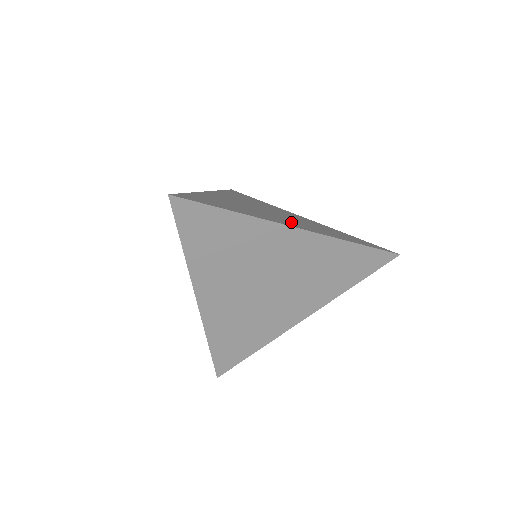
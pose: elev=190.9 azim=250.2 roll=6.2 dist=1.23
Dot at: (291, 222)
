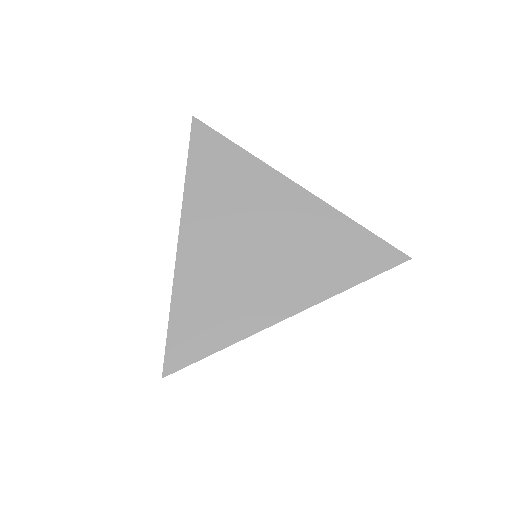
Dot at: occluded
